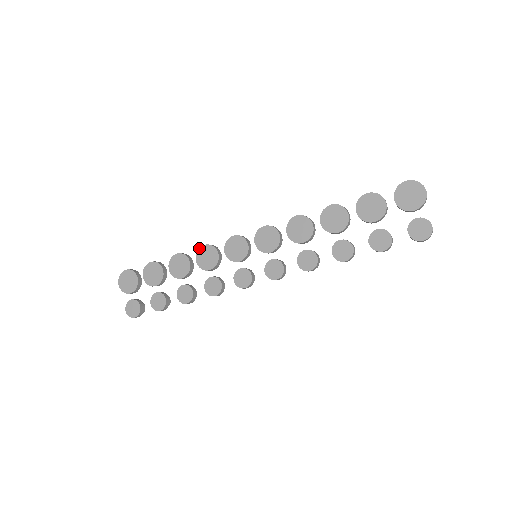
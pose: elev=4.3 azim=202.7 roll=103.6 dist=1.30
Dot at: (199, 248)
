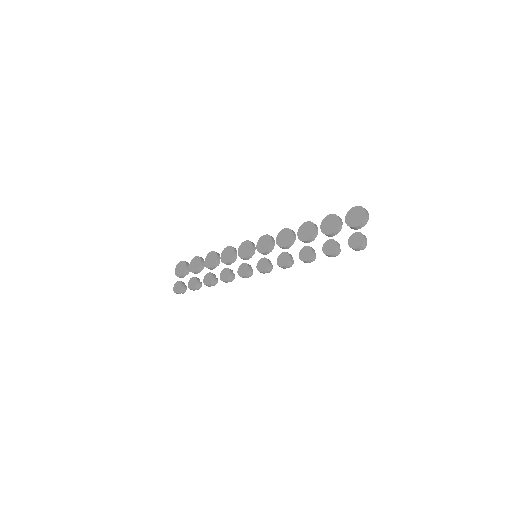
Dot at: (225, 248)
